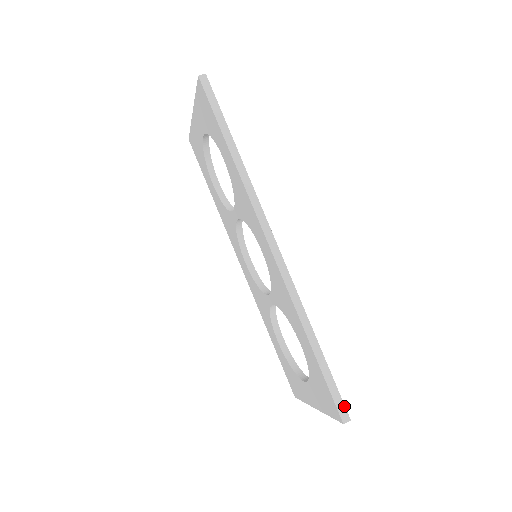
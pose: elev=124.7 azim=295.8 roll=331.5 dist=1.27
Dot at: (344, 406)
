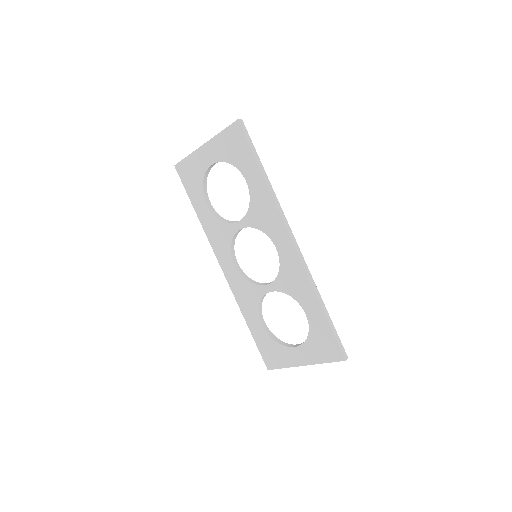
Dot at: (344, 349)
